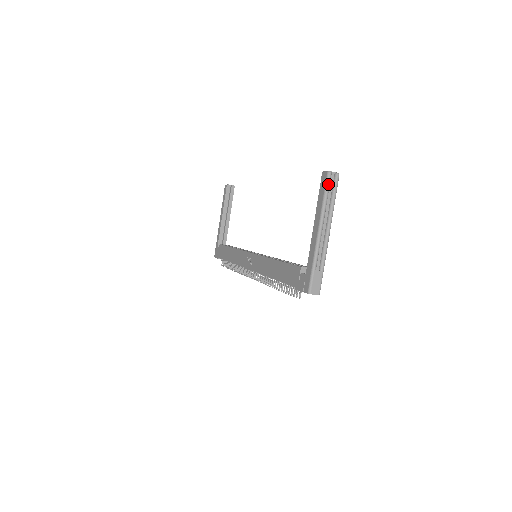
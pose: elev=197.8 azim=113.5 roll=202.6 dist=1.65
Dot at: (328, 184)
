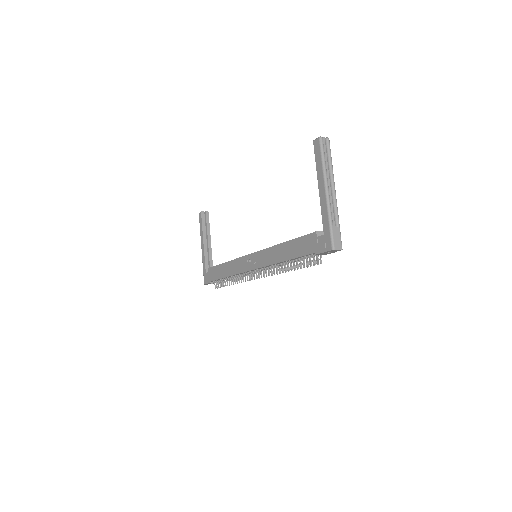
Dot at: (322, 148)
